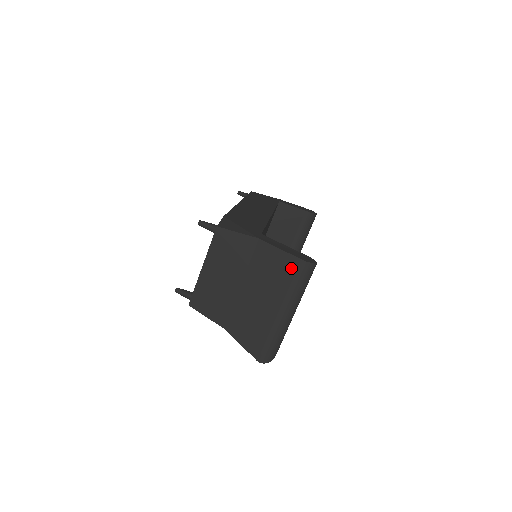
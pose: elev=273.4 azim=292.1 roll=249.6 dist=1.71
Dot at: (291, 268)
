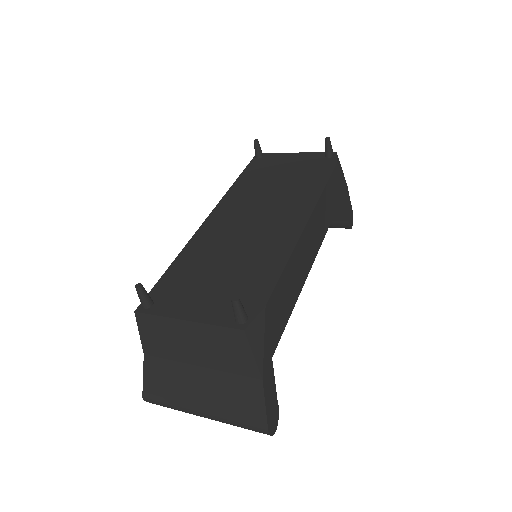
Dot at: (253, 420)
